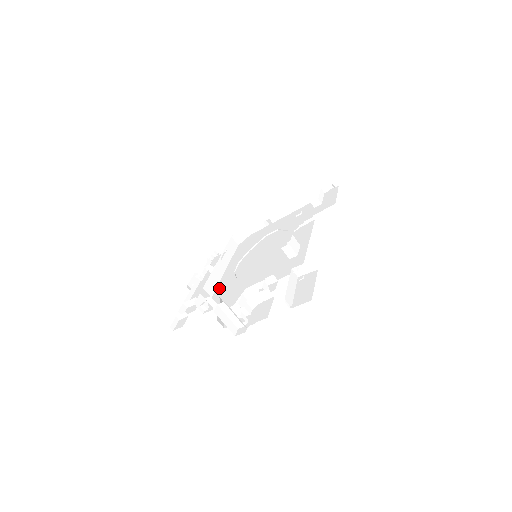
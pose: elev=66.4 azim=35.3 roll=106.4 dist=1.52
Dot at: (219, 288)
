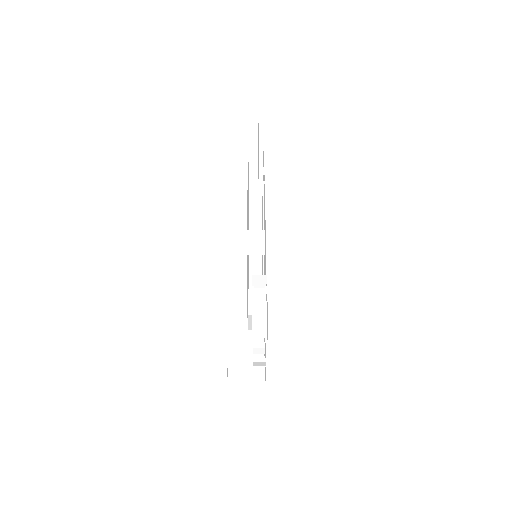
Dot at: occluded
